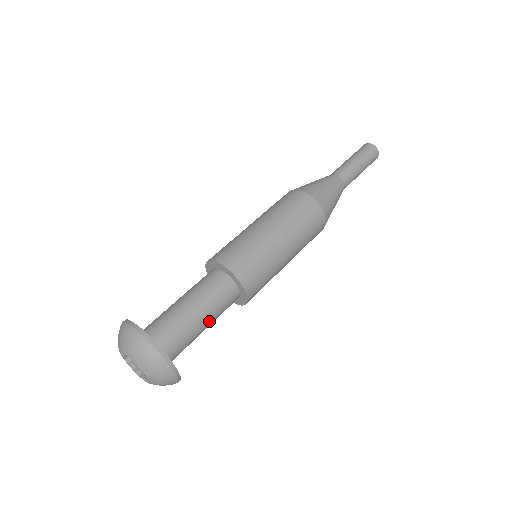
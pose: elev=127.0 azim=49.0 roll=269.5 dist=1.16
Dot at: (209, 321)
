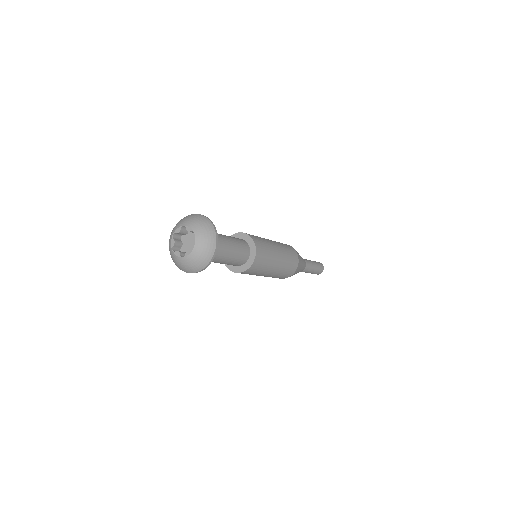
Dot at: (228, 259)
